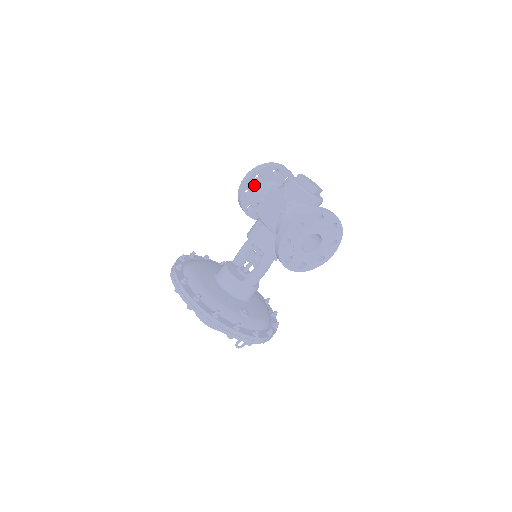
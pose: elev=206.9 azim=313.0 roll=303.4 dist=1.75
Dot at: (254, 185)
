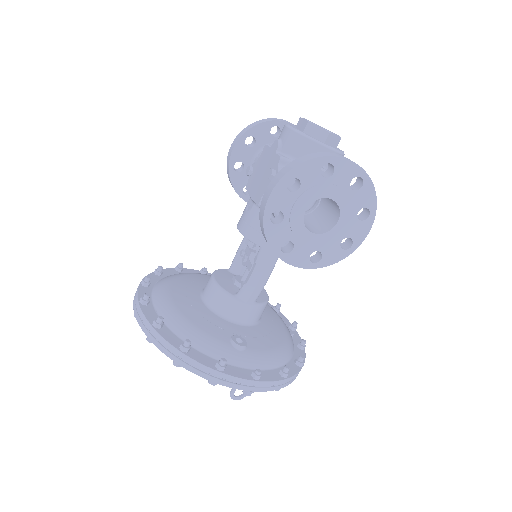
Dot at: (246, 154)
